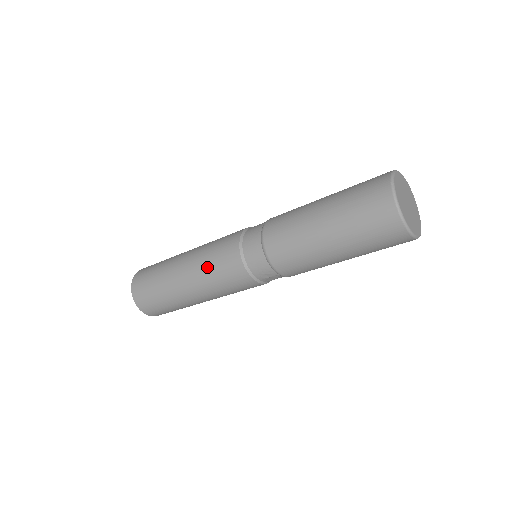
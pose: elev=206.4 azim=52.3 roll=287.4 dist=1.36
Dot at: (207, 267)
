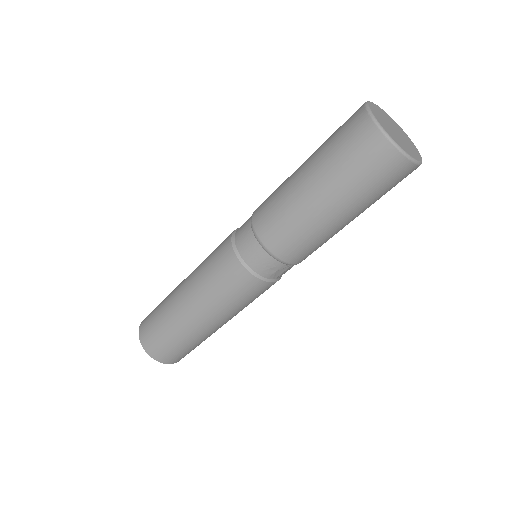
Dot at: (207, 285)
